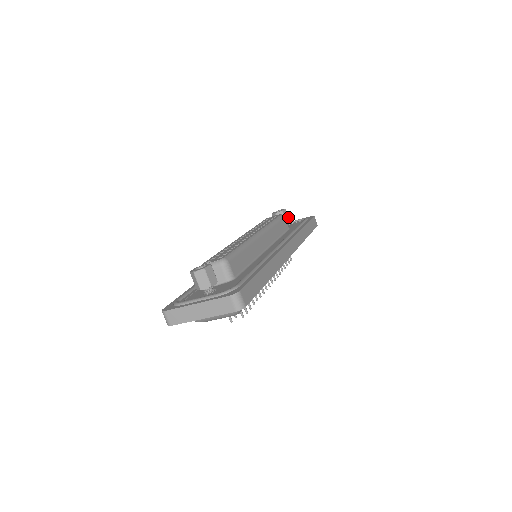
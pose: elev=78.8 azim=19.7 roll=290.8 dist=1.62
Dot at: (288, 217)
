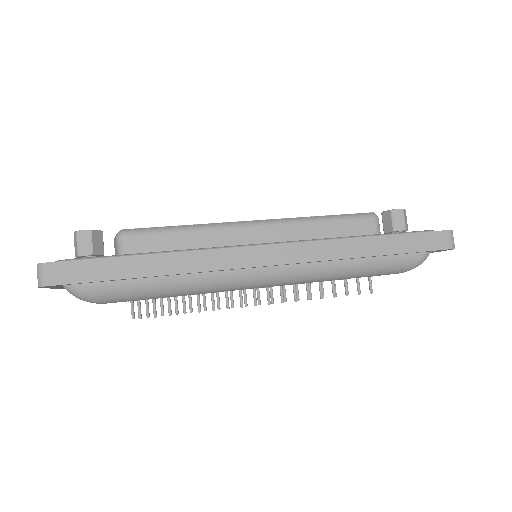
Dot at: (404, 223)
